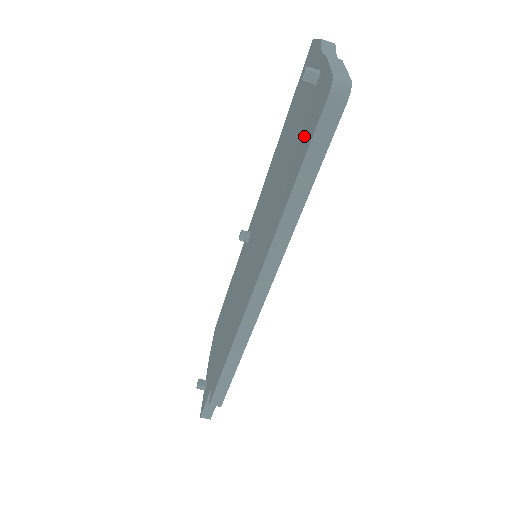
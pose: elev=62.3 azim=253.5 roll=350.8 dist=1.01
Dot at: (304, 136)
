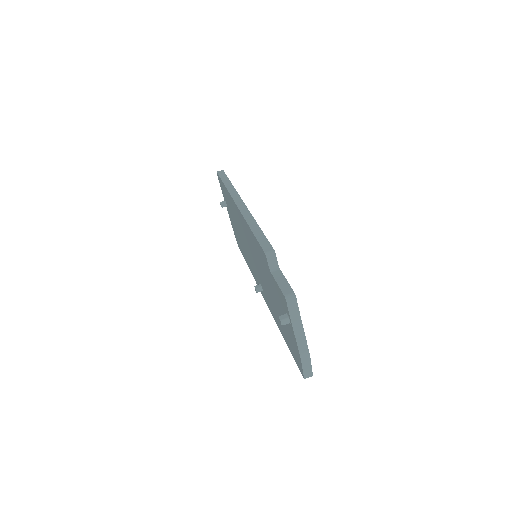
Dot at: (224, 193)
